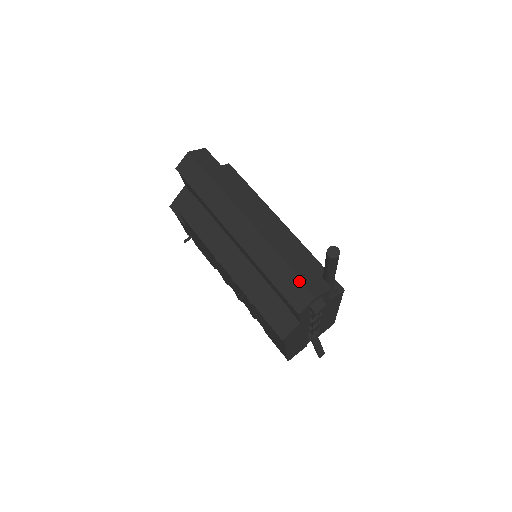
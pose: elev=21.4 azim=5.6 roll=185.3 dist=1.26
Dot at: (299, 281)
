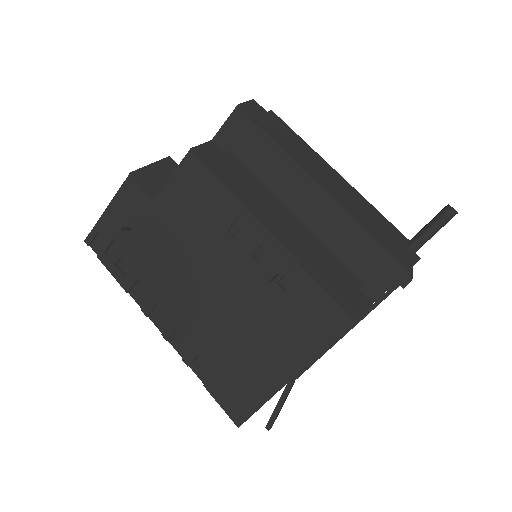
Dot at: (405, 238)
